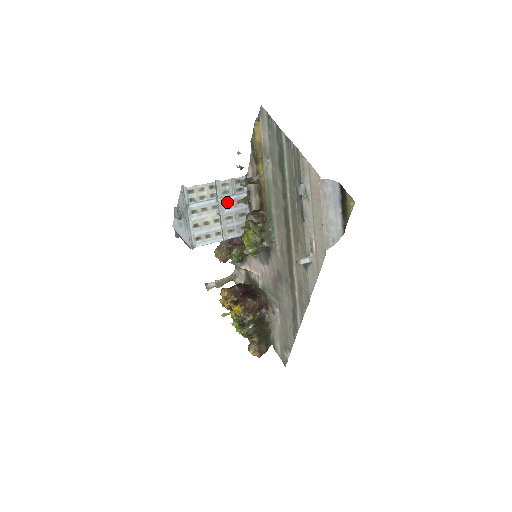
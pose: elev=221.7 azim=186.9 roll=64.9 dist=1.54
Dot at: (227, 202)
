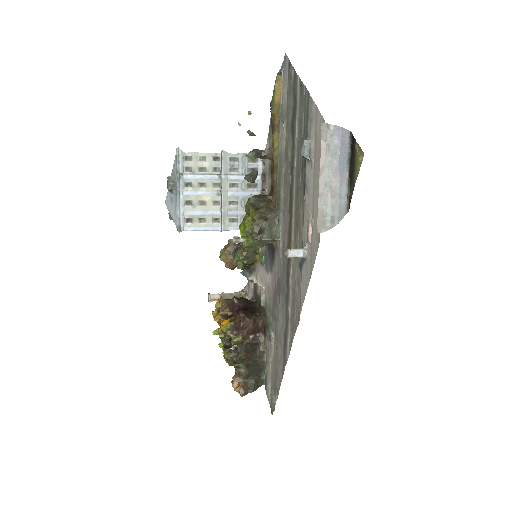
Dot at: (233, 182)
